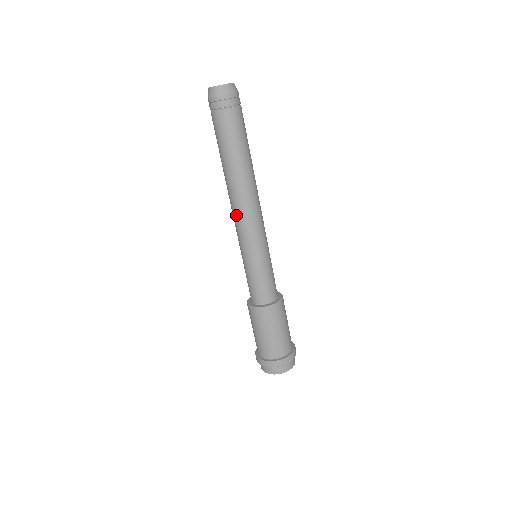
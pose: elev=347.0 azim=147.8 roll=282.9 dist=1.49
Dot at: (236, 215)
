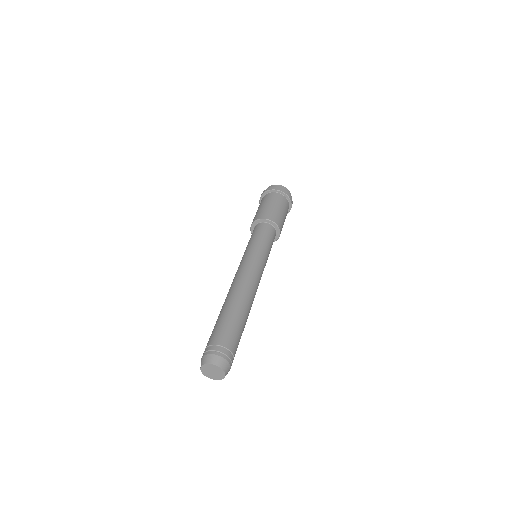
Dot at: occluded
